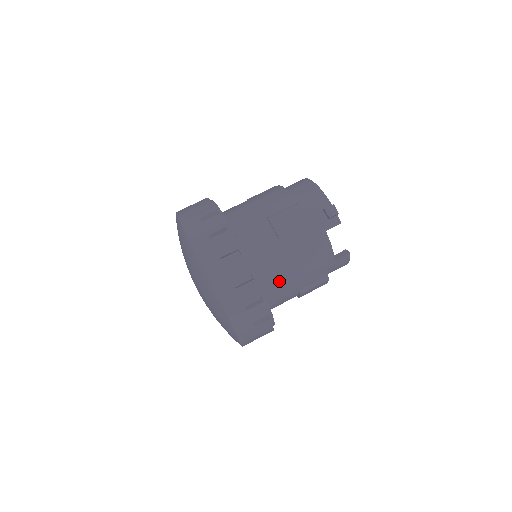
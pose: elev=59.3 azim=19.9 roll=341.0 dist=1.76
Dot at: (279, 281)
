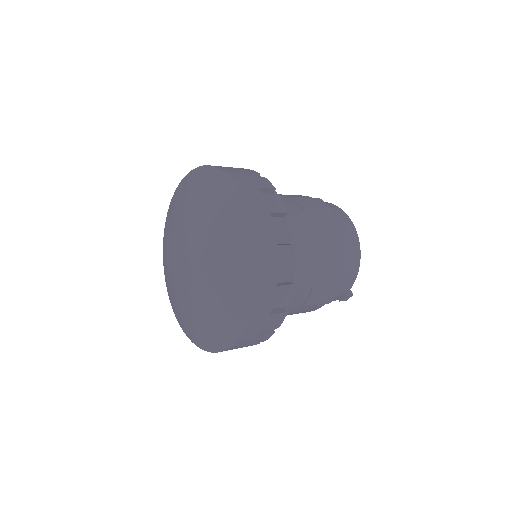
Dot at: occluded
